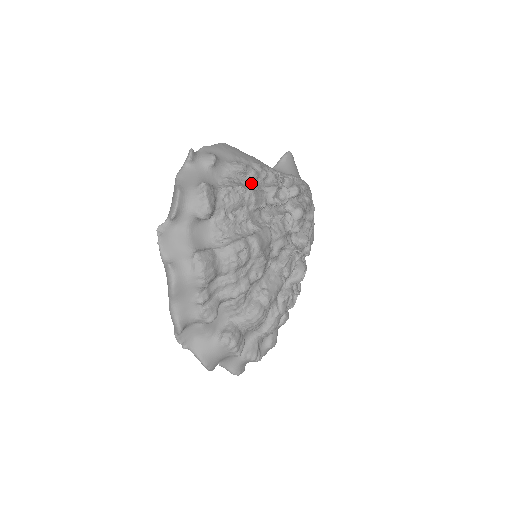
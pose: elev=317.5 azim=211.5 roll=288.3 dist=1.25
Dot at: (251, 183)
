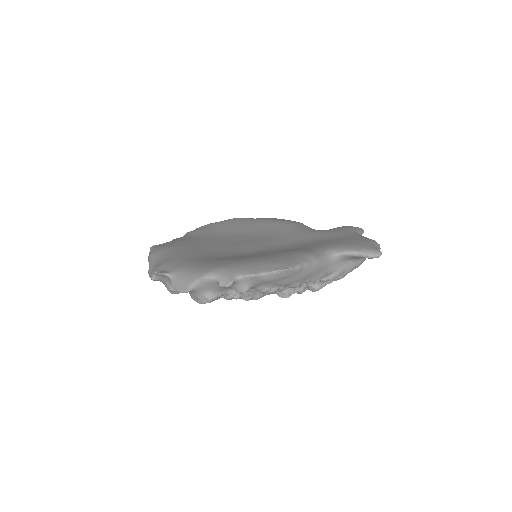
Dot at: occluded
